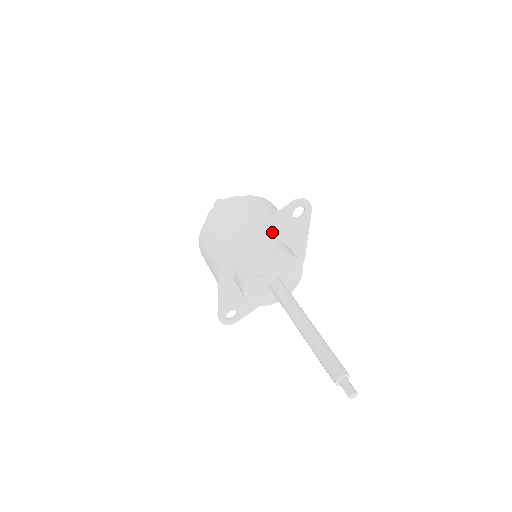
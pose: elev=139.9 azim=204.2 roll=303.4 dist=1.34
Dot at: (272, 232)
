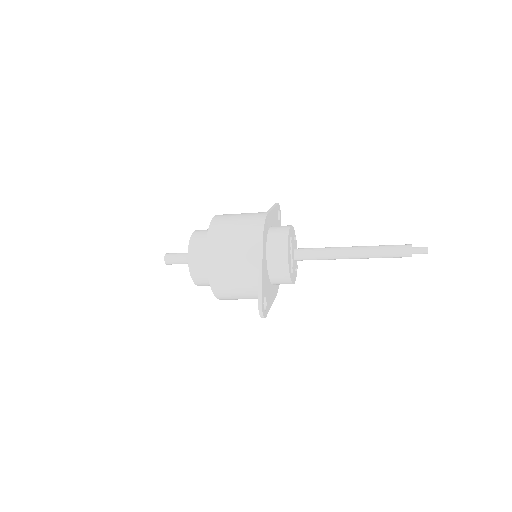
Dot at: (274, 221)
